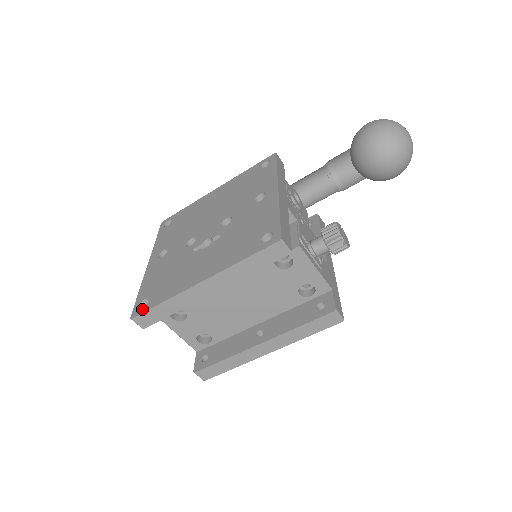
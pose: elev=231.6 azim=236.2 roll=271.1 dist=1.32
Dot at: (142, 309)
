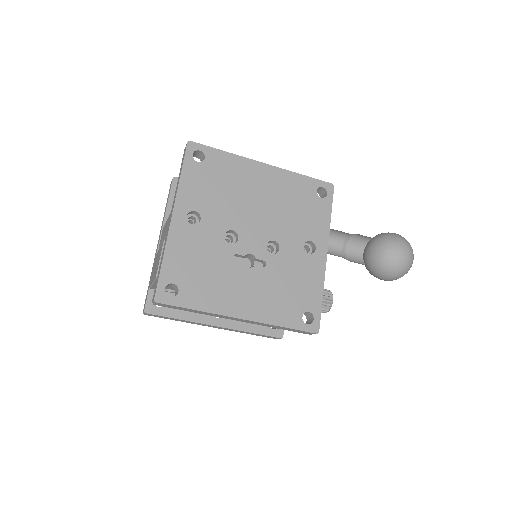
Dot at: (171, 299)
